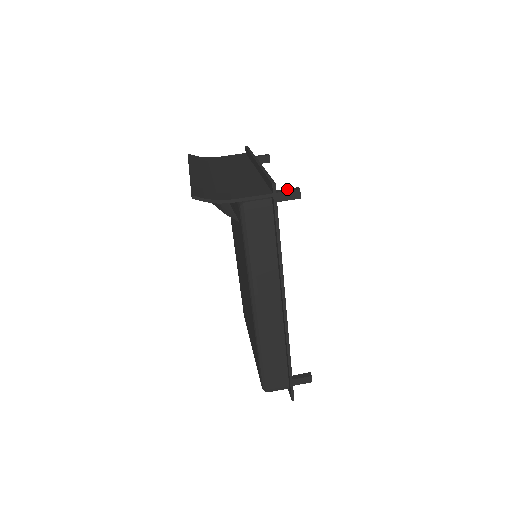
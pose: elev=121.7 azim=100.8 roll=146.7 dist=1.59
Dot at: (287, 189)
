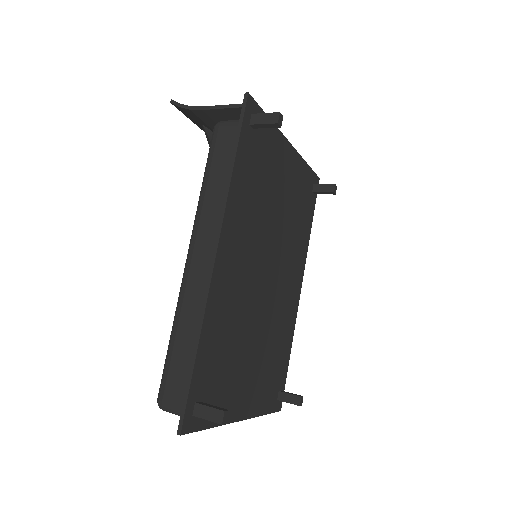
Dot at: (269, 115)
